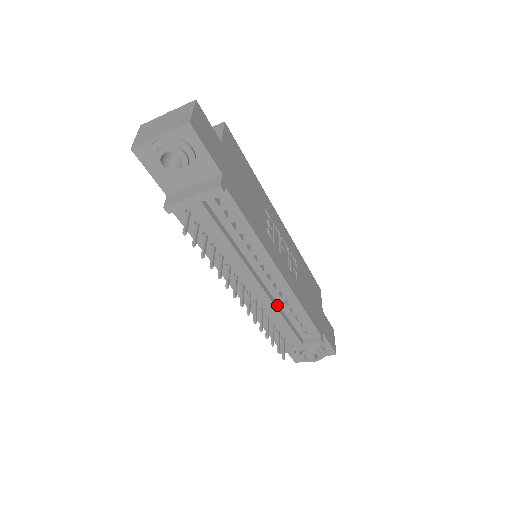
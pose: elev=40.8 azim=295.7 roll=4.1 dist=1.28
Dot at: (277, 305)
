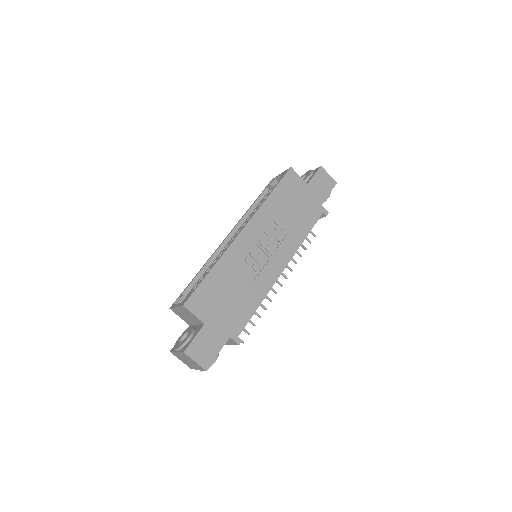
Dot at: occluded
